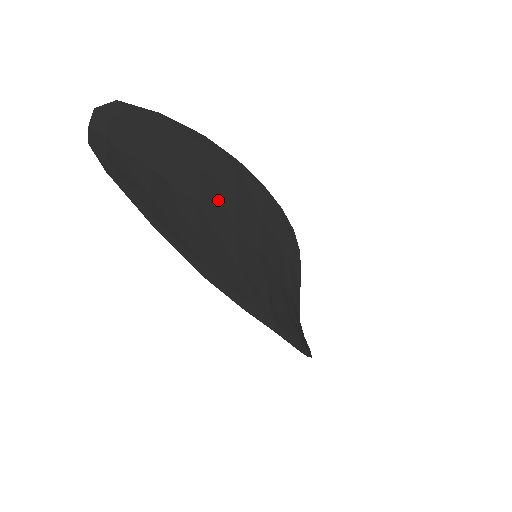
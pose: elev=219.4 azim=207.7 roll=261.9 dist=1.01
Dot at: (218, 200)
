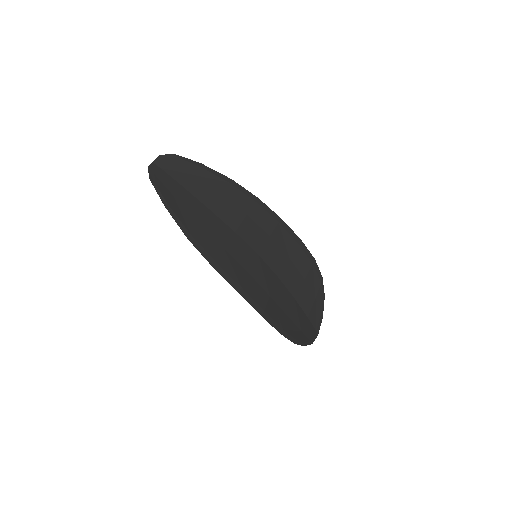
Dot at: (228, 213)
